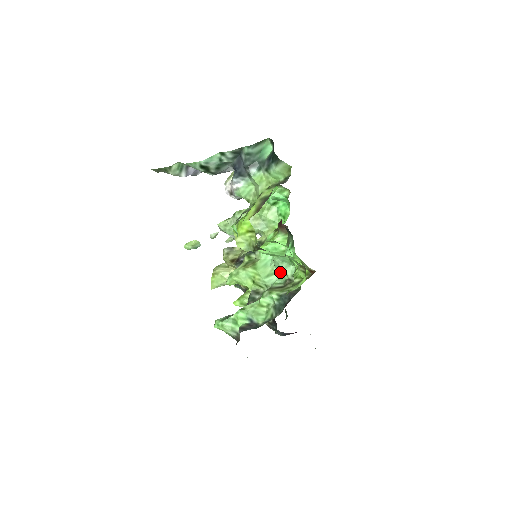
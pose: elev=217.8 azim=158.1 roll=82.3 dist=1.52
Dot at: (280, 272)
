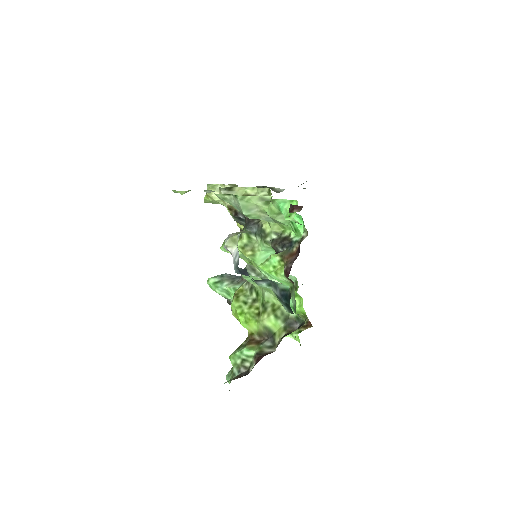
Dot at: occluded
